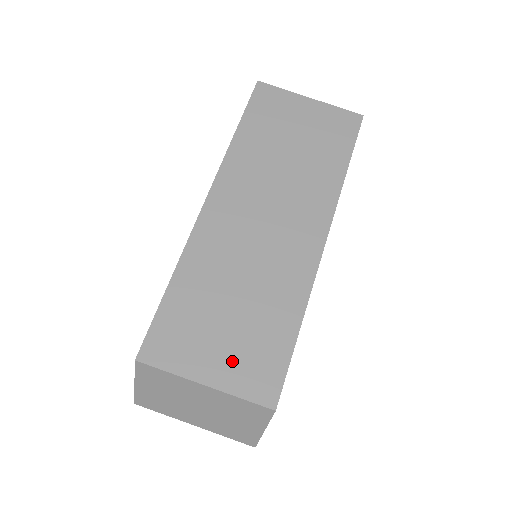
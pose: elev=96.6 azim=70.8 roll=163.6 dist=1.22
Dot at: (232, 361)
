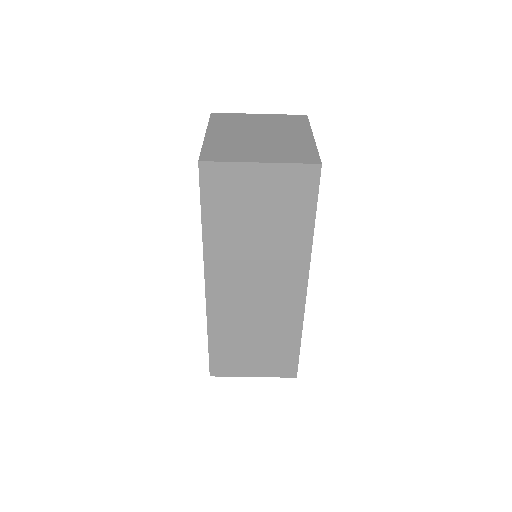
Dot at: (264, 365)
